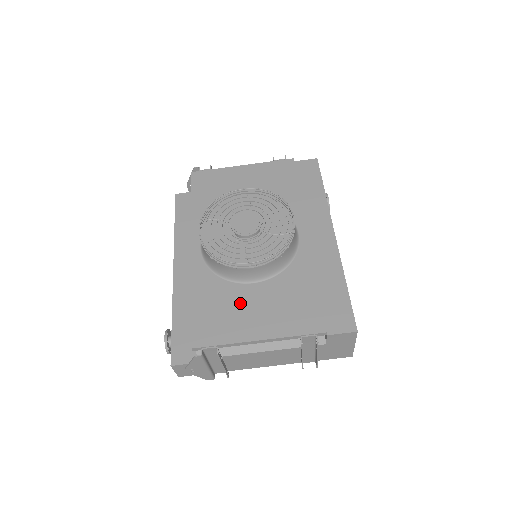
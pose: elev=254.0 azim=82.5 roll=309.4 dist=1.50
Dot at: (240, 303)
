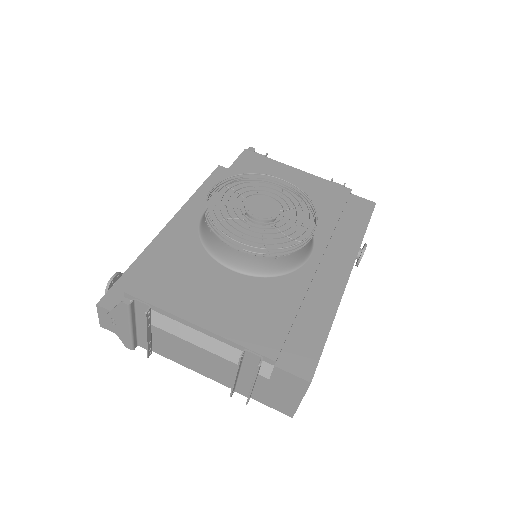
Dot at: (205, 280)
